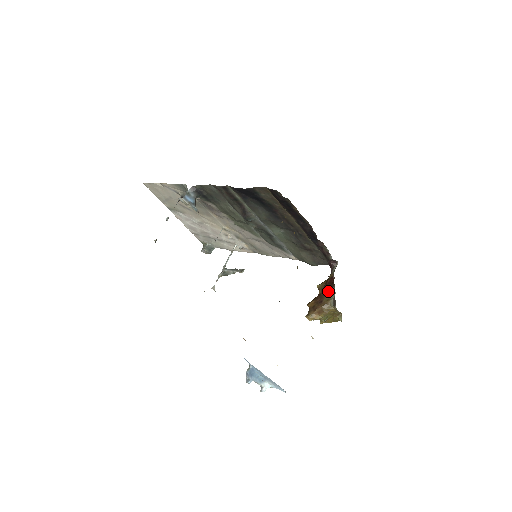
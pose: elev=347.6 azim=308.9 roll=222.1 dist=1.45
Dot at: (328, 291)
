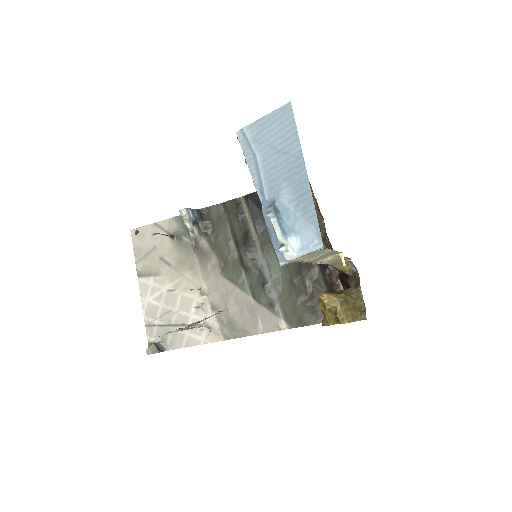
Dot at: occluded
